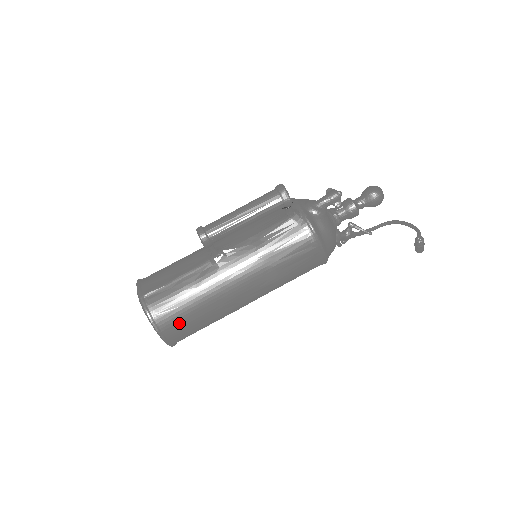
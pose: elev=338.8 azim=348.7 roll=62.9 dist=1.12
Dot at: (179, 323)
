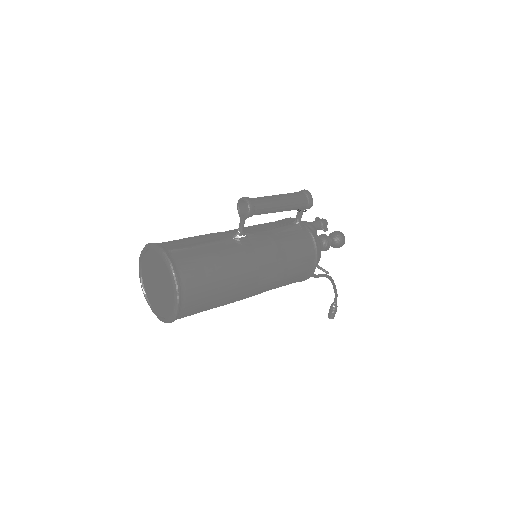
Dot at: (199, 288)
